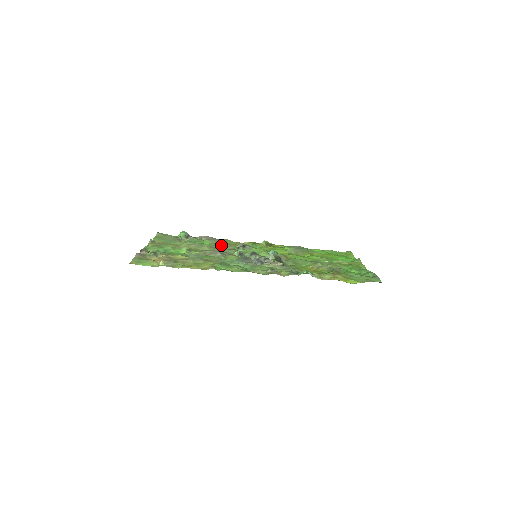
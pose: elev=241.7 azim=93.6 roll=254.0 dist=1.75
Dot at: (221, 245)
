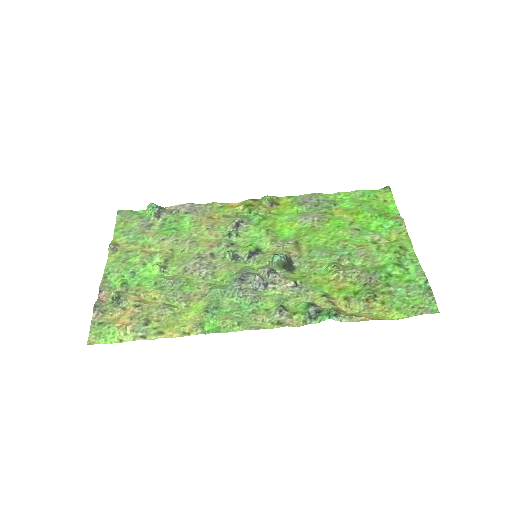
Dot at: (206, 229)
